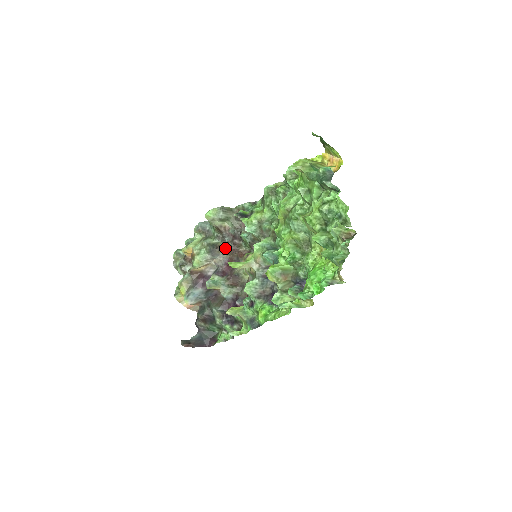
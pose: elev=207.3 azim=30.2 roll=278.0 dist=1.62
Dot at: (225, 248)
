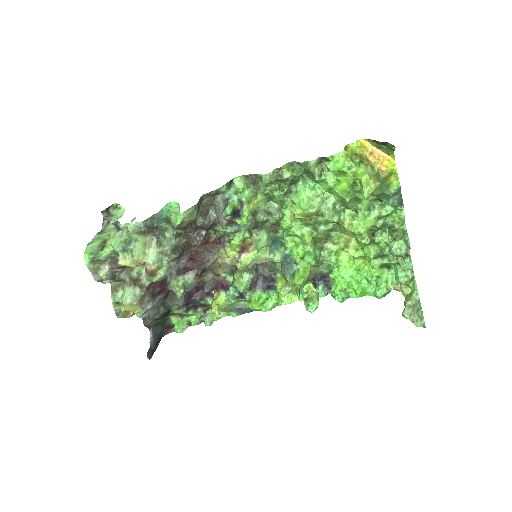
Dot at: (190, 244)
